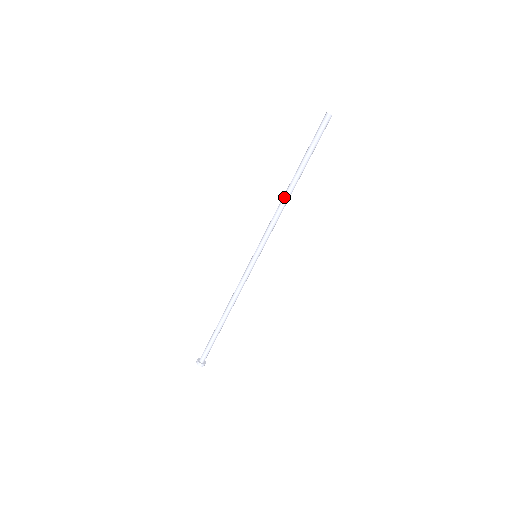
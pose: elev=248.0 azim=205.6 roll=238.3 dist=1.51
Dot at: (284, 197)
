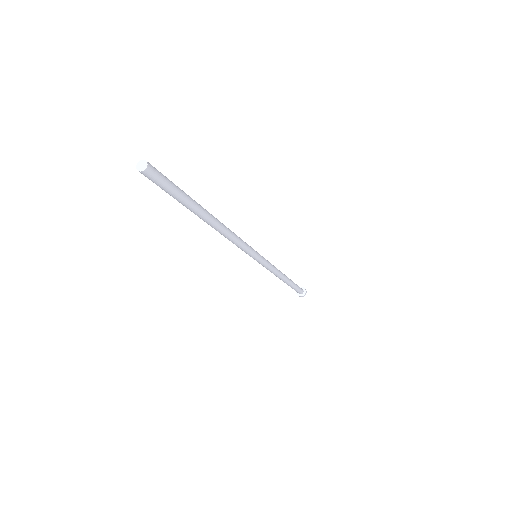
Dot at: occluded
